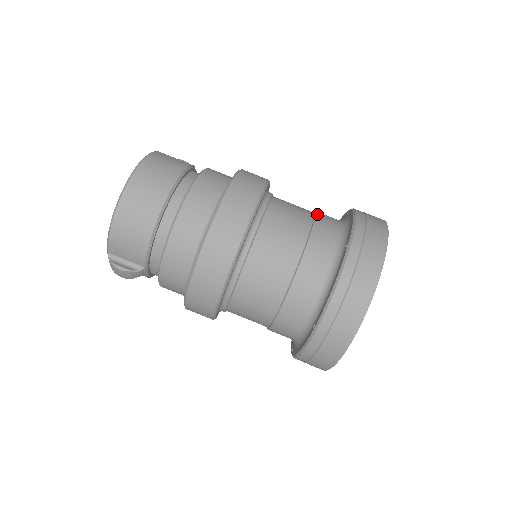
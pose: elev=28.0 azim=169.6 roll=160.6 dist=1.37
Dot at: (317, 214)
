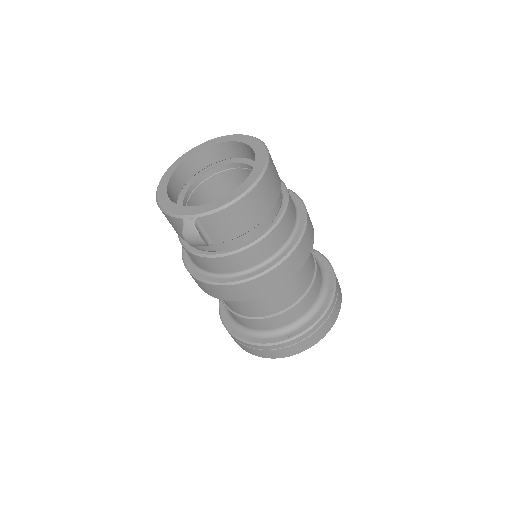
Dot at: (312, 252)
